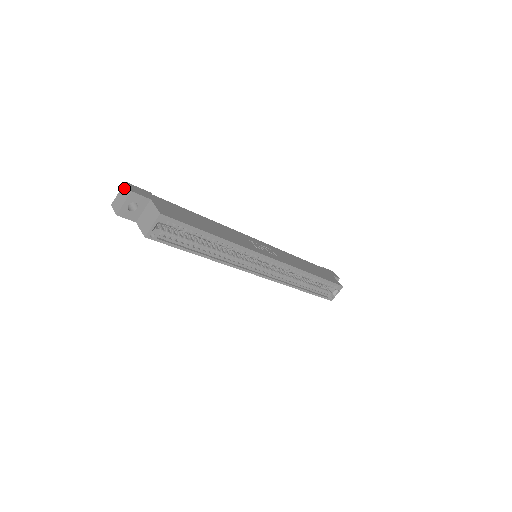
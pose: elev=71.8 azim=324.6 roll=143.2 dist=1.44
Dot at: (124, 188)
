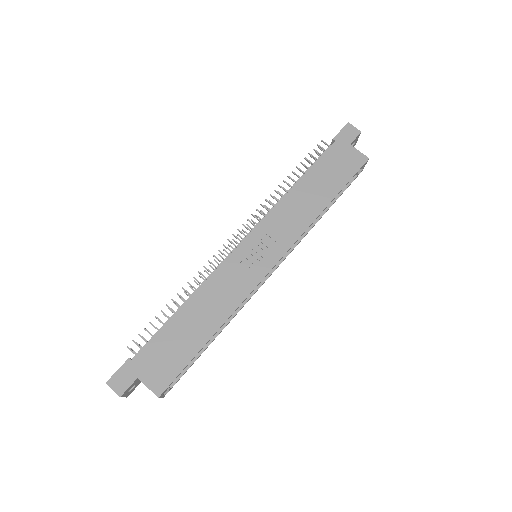
Dot at: (110, 387)
